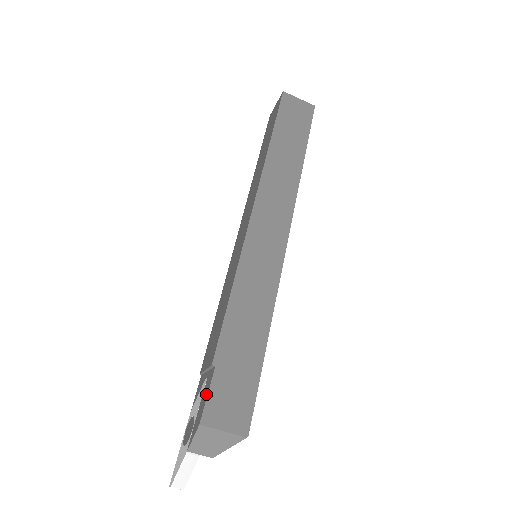
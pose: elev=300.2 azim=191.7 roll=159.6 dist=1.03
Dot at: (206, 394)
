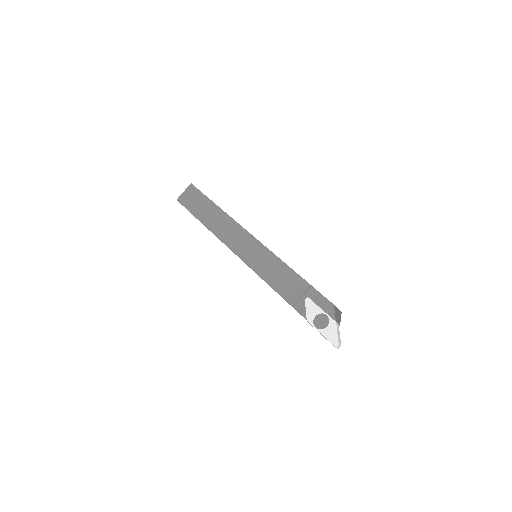
Dot at: (321, 296)
